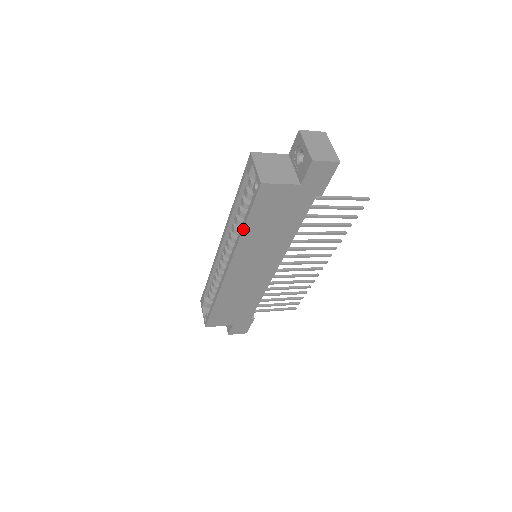
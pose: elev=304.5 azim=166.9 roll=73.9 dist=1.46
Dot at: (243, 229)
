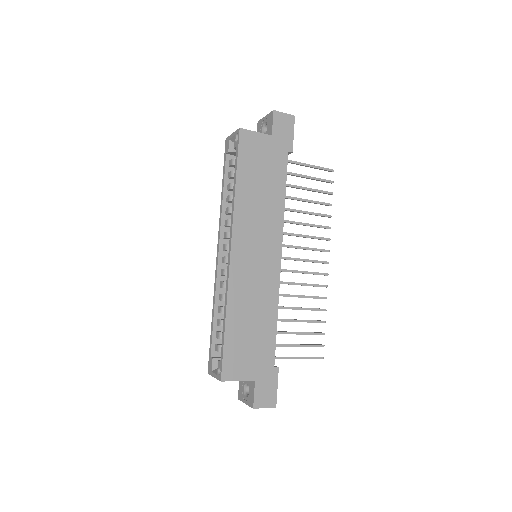
Dot at: (235, 186)
